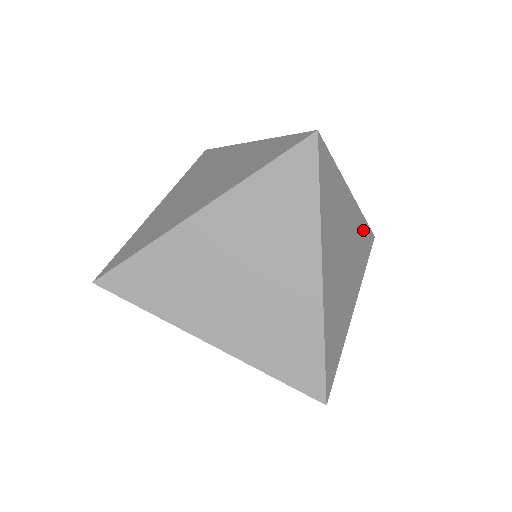
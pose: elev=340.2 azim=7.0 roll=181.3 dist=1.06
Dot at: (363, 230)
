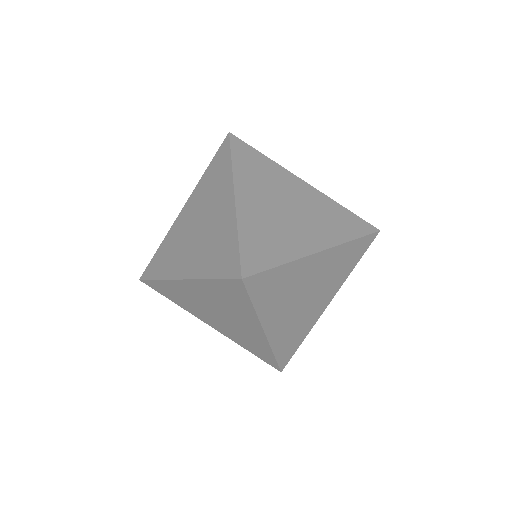
Dot at: occluded
